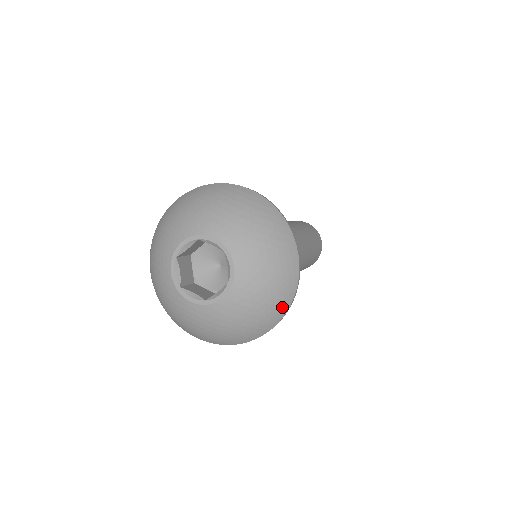
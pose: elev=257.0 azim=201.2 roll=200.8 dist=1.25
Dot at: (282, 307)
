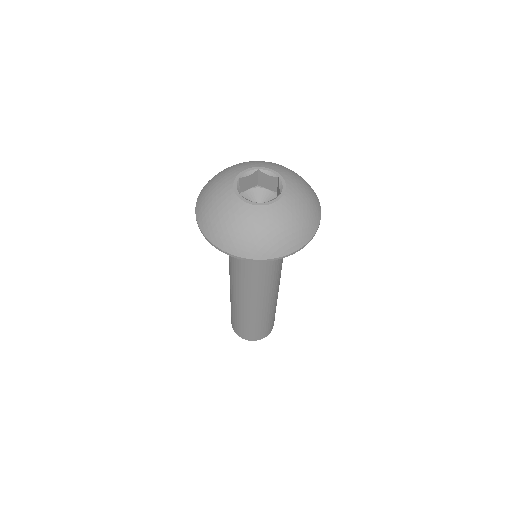
Dot at: (309, 185)
